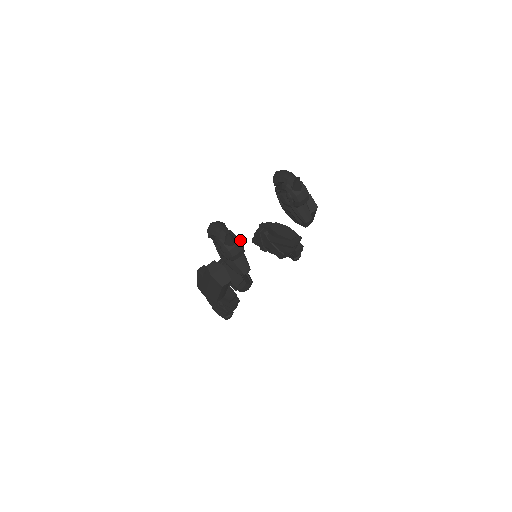
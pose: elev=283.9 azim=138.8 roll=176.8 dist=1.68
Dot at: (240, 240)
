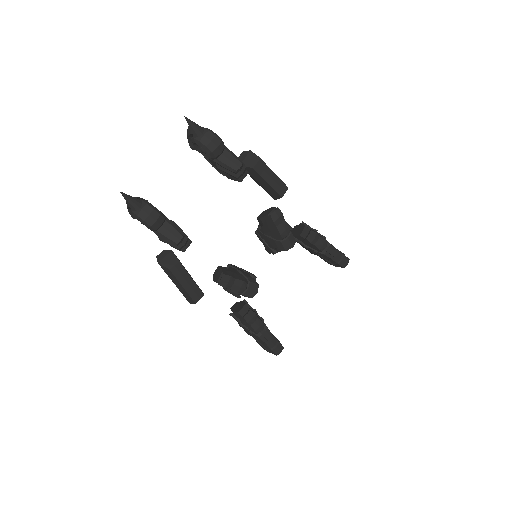
Dot at: (150, 203)
